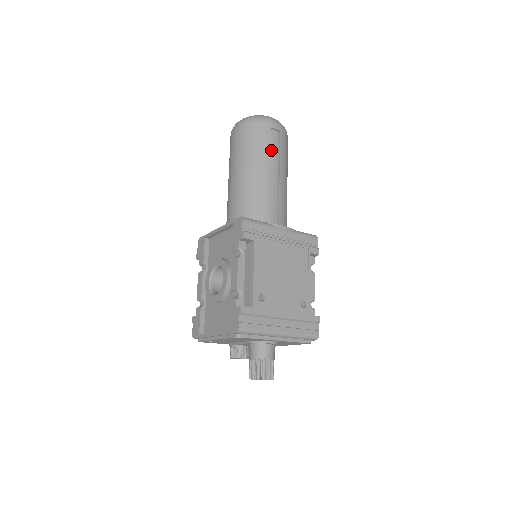
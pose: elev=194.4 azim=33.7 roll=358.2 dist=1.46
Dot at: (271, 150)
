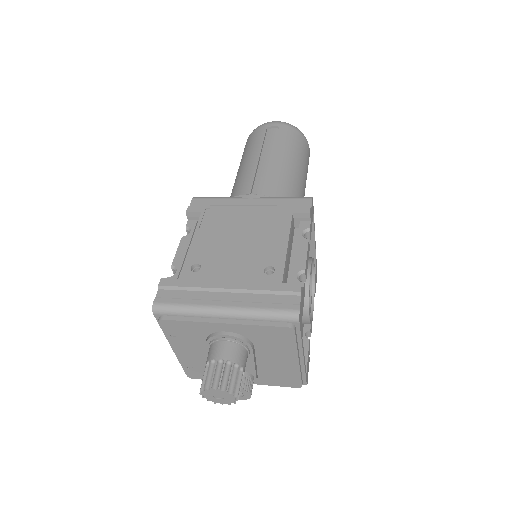
Dot at: (265, 144)
